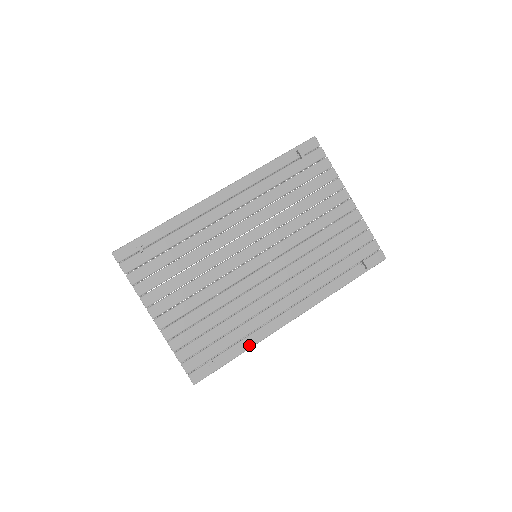
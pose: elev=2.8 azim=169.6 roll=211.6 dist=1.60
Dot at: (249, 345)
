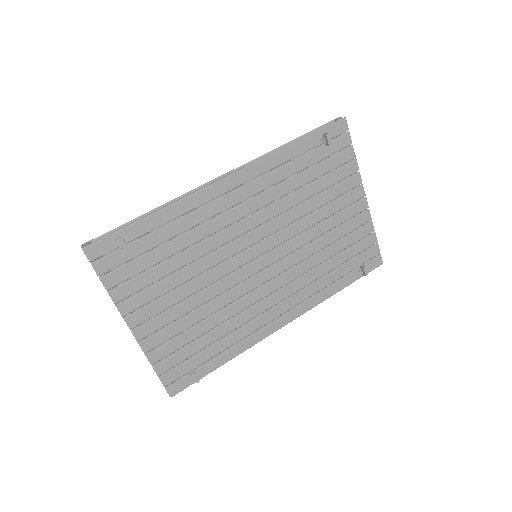
Dot at: (235, 354)
